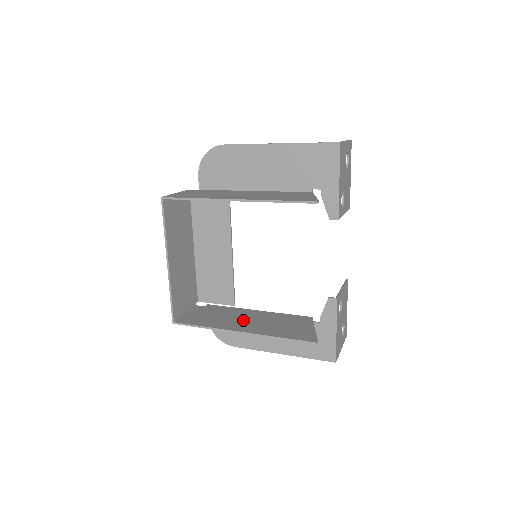
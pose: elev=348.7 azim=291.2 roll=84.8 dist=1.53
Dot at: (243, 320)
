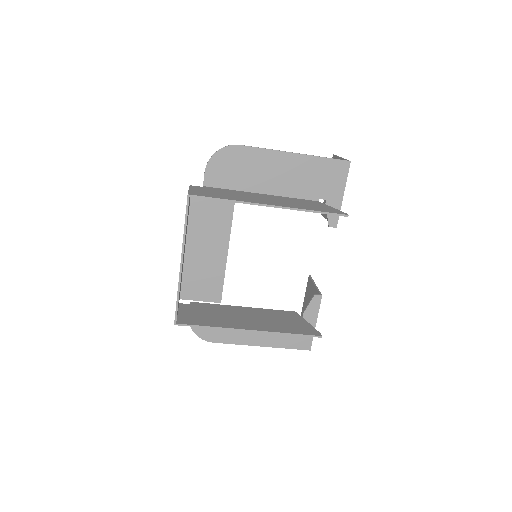
Dot at: (241, 318)
